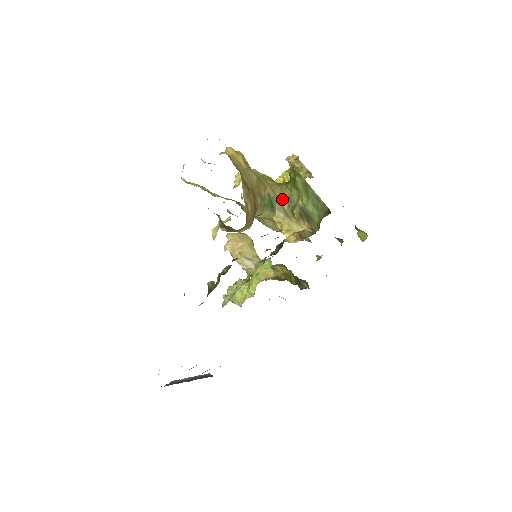
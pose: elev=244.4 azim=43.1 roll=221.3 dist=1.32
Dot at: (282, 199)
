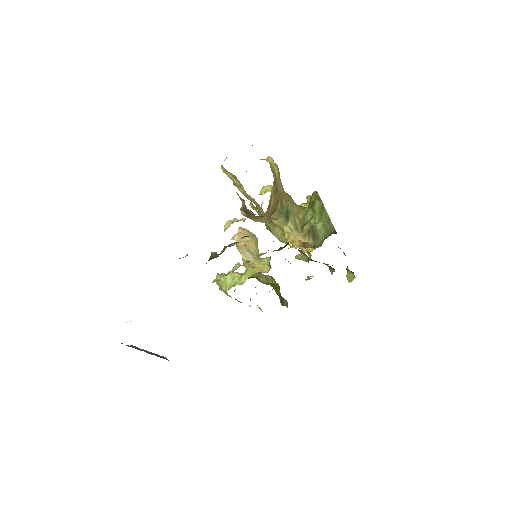
Dot at: (297, 215)
